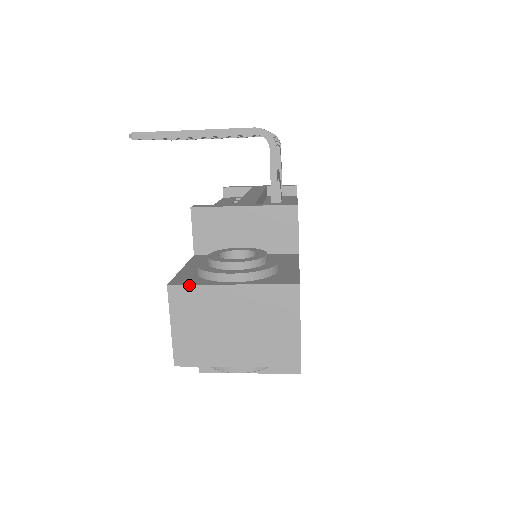
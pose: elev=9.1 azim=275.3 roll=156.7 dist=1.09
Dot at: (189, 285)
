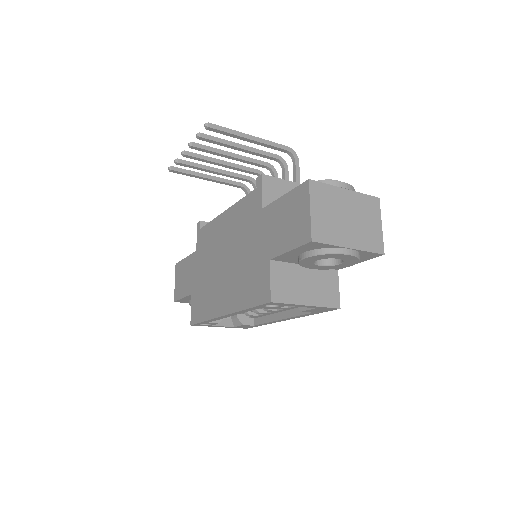
Dot at: (322, 183)
